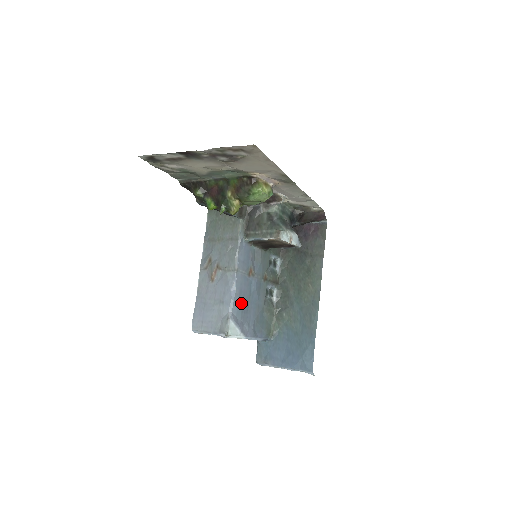
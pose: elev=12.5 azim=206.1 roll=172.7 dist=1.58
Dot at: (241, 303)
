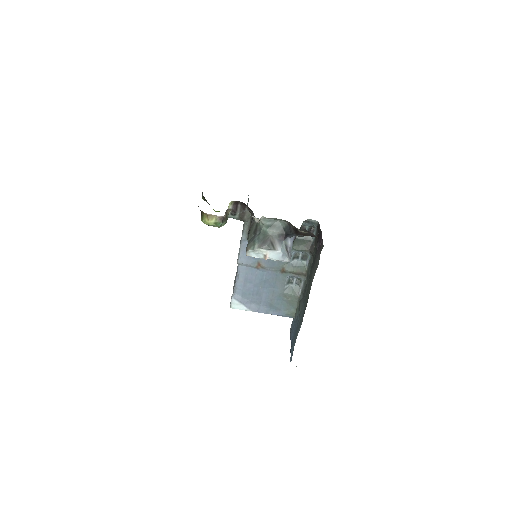
Dot at: (247, 288)
